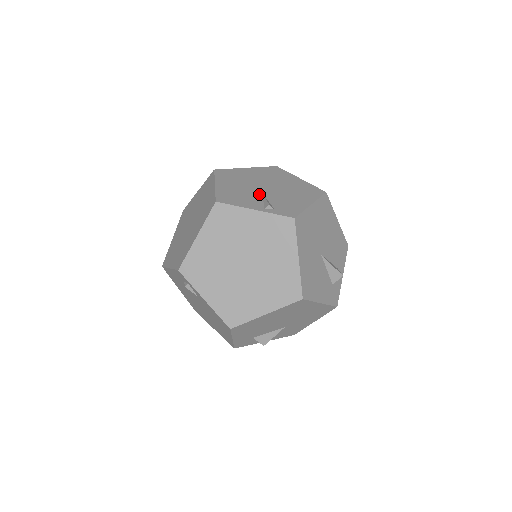
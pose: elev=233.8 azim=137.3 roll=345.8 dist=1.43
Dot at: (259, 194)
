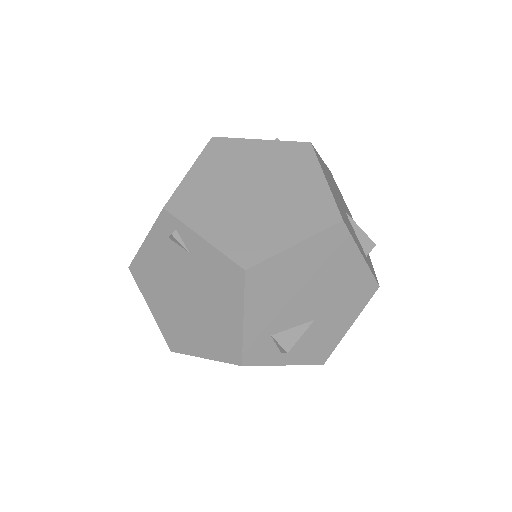
Dot at: occluded
